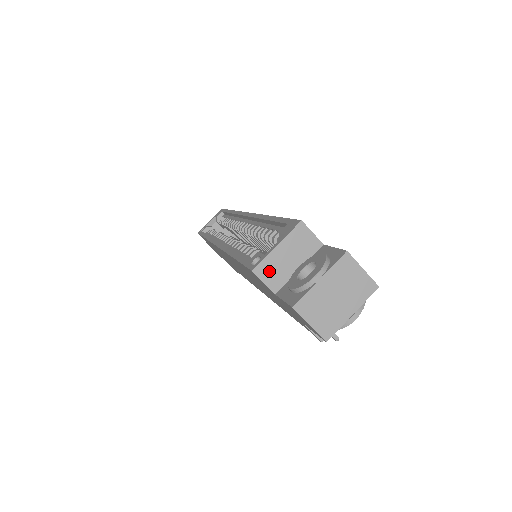
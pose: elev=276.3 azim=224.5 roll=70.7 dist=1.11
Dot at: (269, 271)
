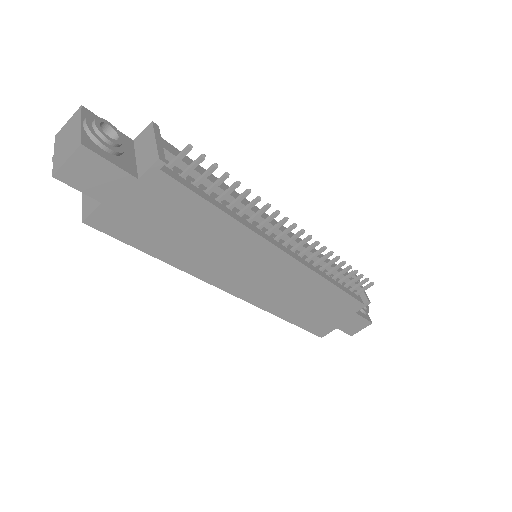
Dot at: (89, 208)
